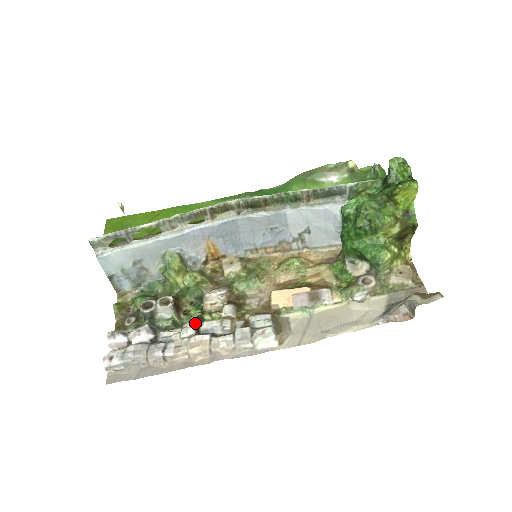
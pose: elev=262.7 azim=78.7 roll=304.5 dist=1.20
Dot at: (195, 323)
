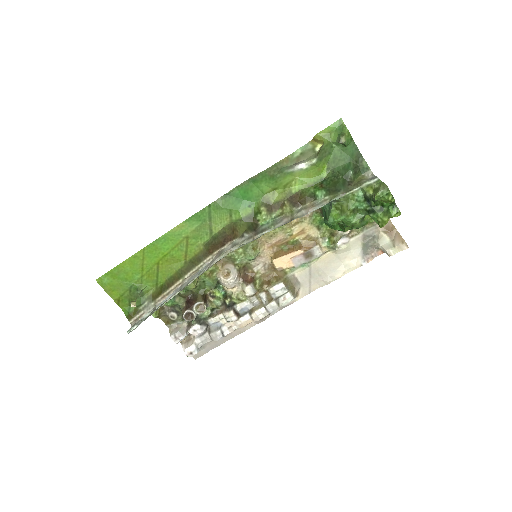
Dot at: (233, 311)
